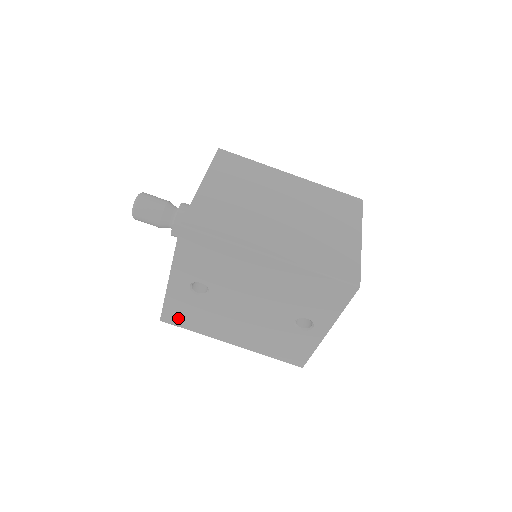
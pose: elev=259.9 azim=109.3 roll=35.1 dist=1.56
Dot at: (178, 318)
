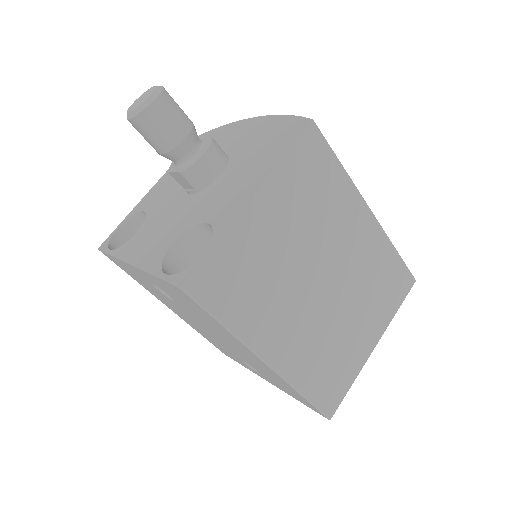
Dot at: (121, 266)
